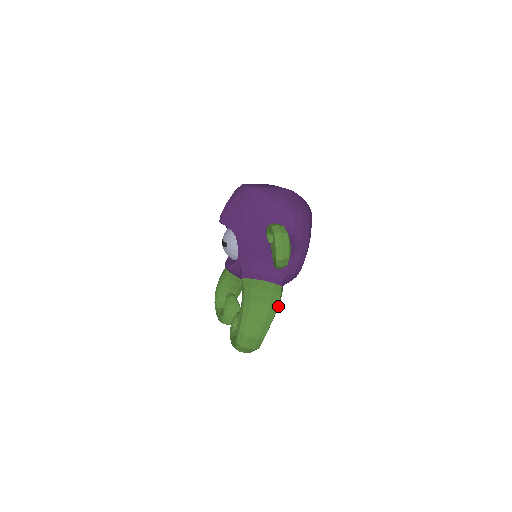
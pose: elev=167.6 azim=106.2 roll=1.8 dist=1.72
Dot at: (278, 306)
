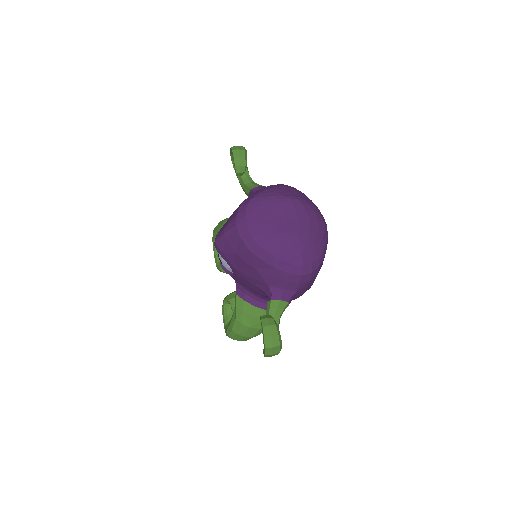
Dot at: occluded
